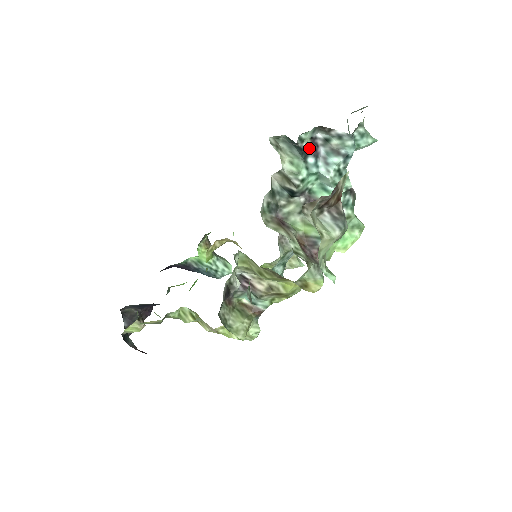
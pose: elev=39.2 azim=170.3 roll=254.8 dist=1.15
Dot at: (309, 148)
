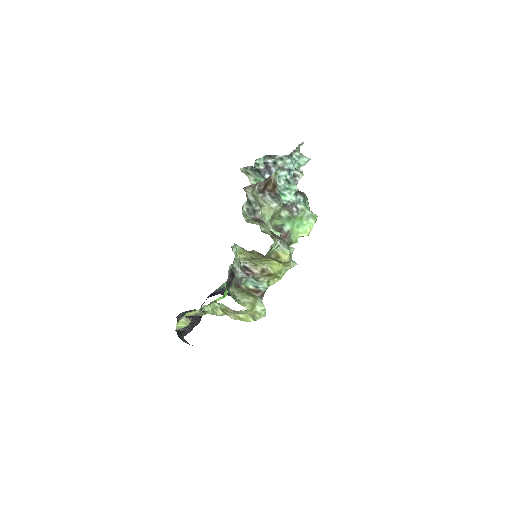
Dot at: (264, 169)
